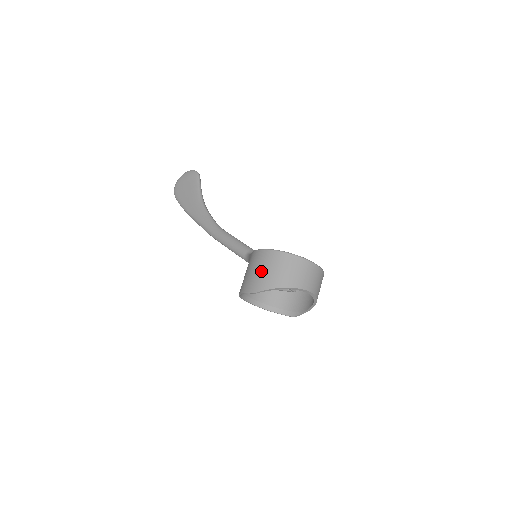
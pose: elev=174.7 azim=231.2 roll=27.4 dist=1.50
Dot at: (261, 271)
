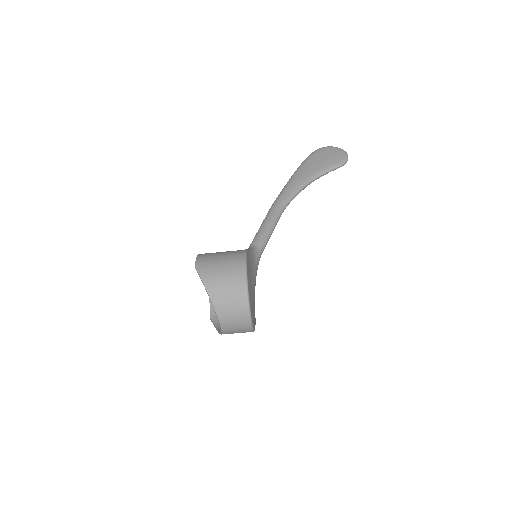
Dot at: (220, 265)
